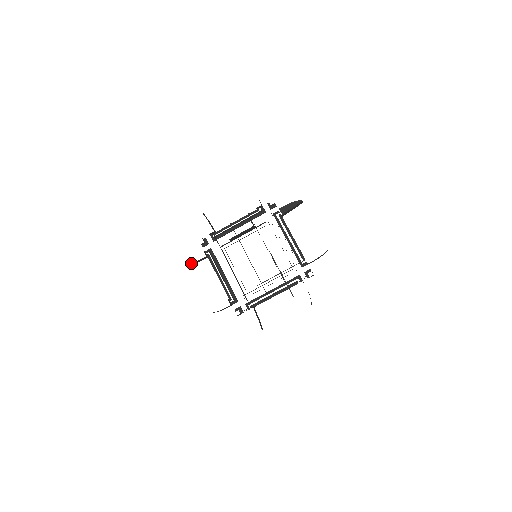
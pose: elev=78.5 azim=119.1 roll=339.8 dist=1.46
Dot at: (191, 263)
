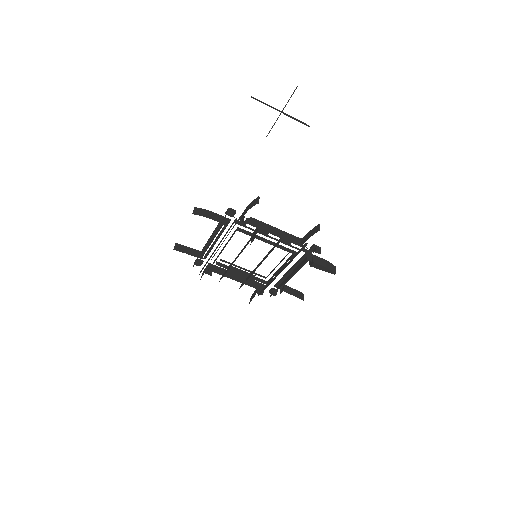
Dot at: occluded
